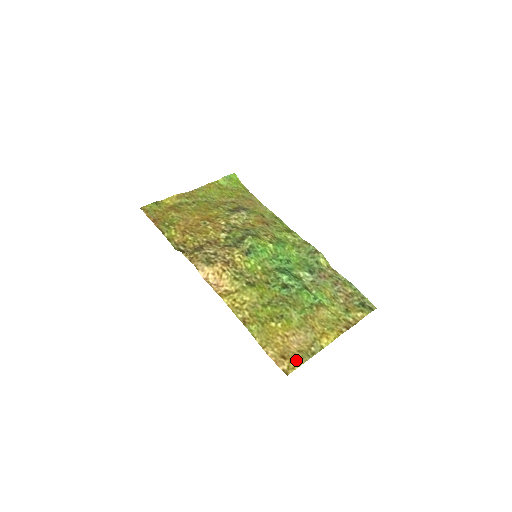
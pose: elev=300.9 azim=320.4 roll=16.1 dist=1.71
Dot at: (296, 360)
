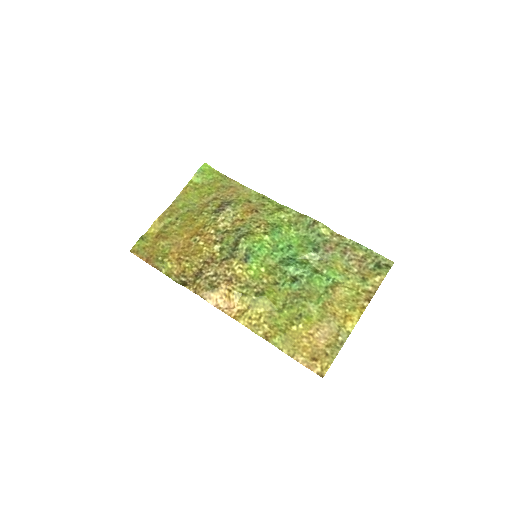
Dot at: (327, 358)
